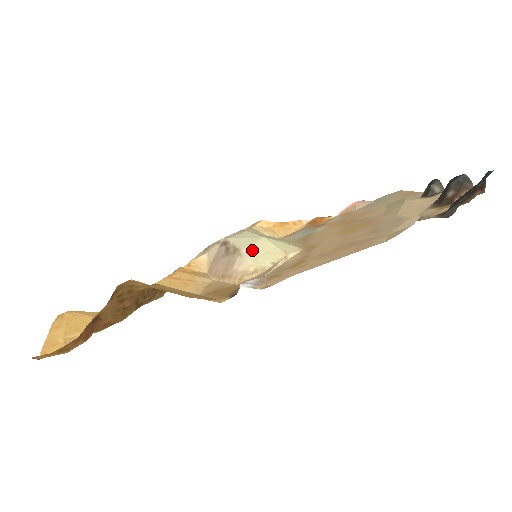
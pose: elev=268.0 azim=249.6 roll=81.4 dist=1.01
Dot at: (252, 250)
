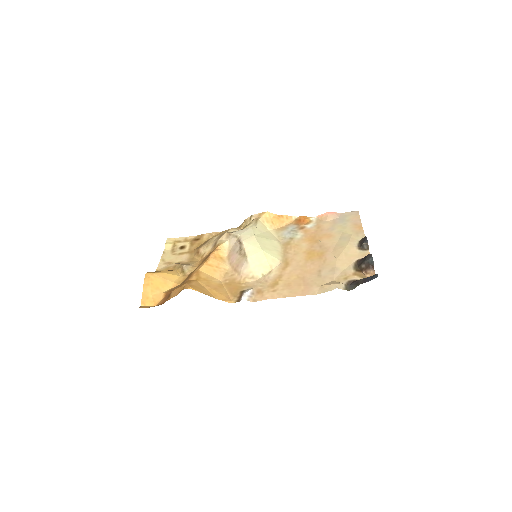
Dot at: (254, 260)
